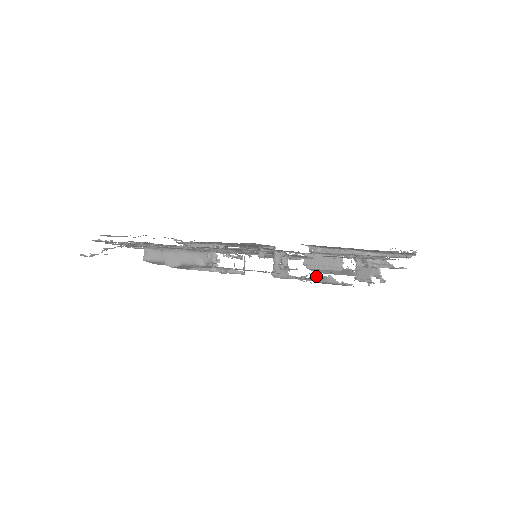
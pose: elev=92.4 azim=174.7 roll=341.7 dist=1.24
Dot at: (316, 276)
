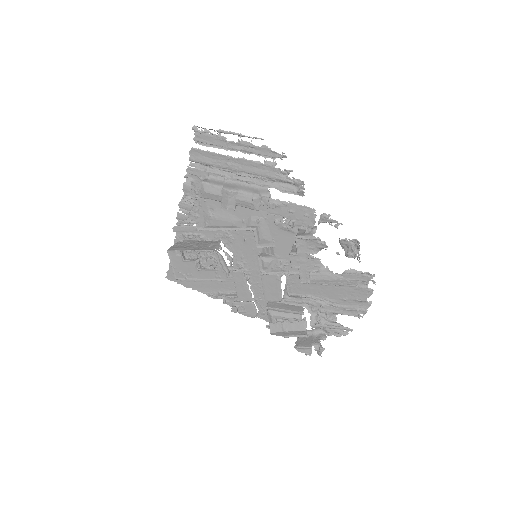
Dot at: occluded
